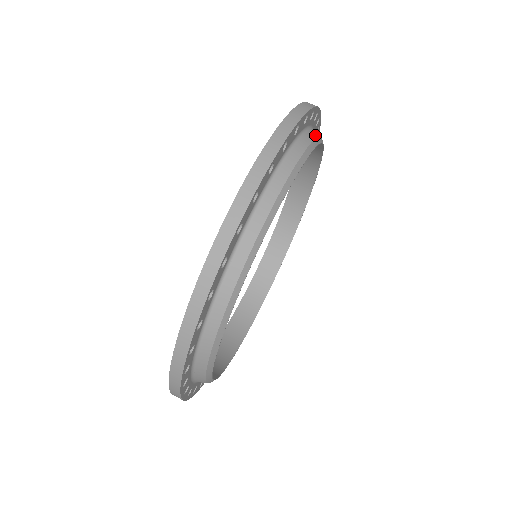
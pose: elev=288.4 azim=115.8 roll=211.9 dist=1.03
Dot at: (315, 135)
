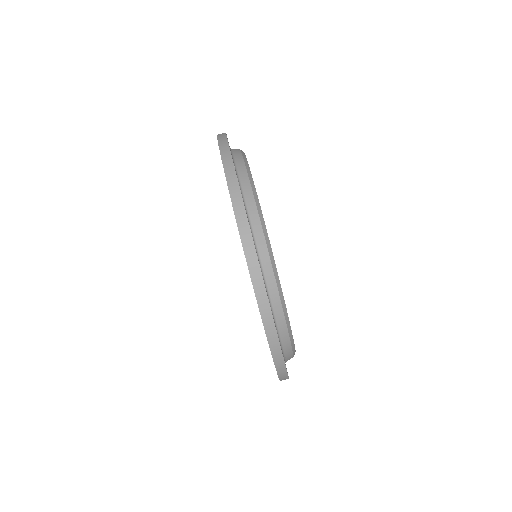
Dot at: (240, 155)
